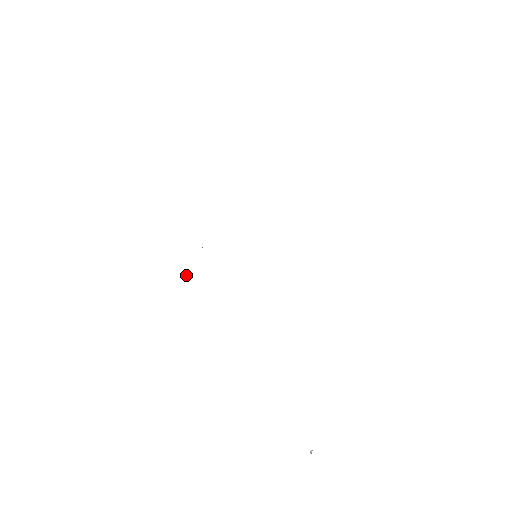
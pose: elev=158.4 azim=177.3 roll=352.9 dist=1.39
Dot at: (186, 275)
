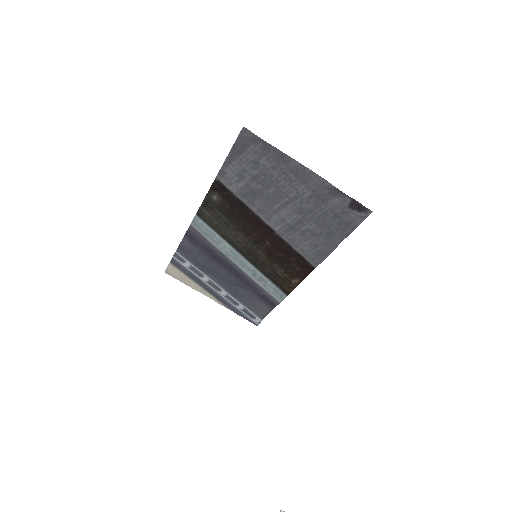
Dot at: (236, 139)
